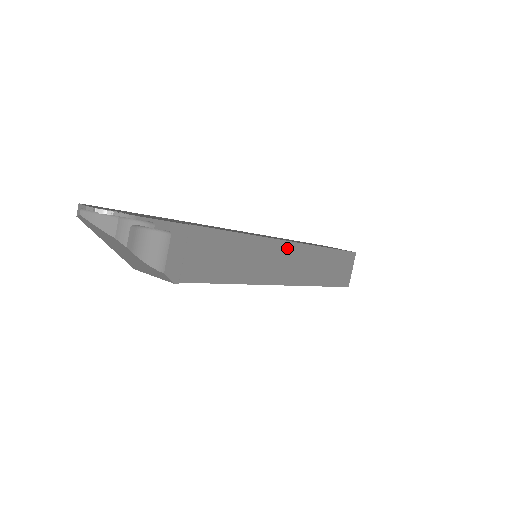
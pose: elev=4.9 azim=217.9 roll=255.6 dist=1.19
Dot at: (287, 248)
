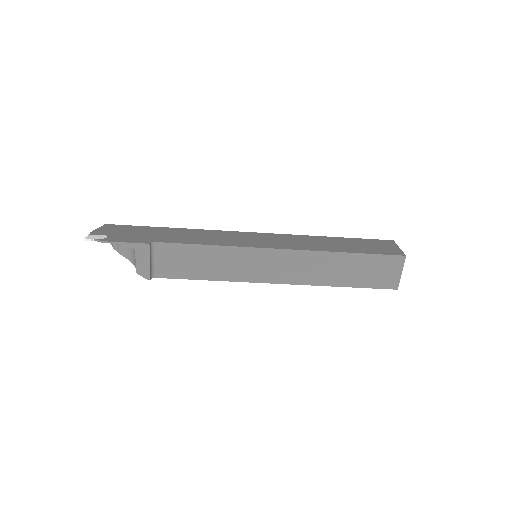
Dot at: (274, 254)
